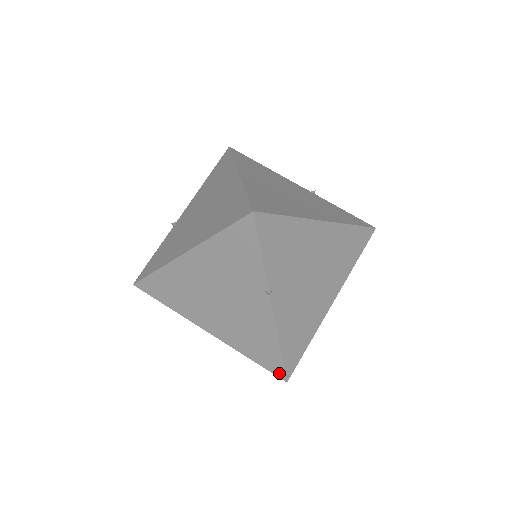
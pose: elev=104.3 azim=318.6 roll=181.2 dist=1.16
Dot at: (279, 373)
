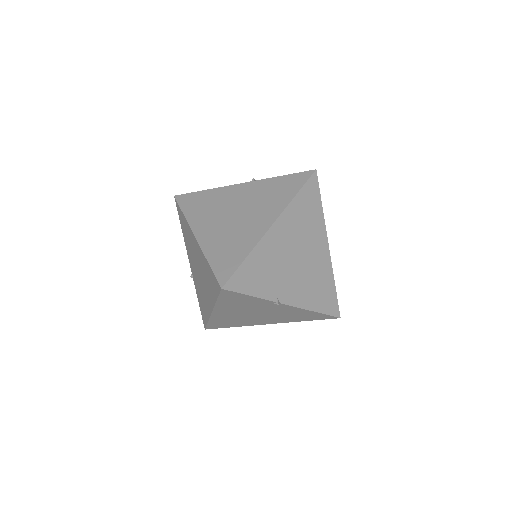
Dot at: (331, 318)
